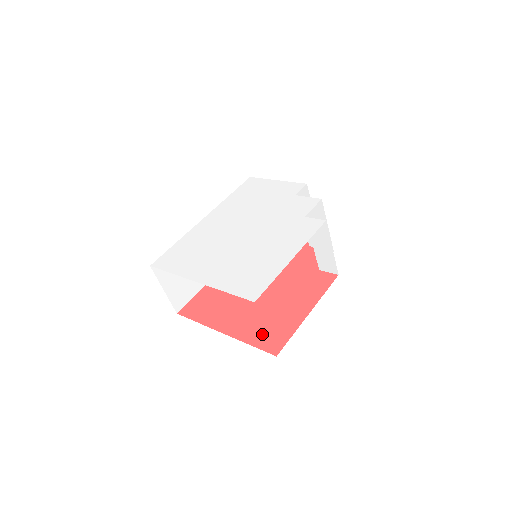
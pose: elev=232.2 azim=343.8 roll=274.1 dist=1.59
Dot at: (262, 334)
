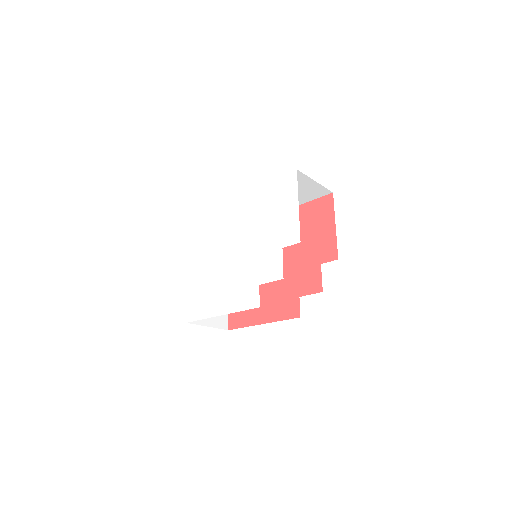
Dot at: occluded
